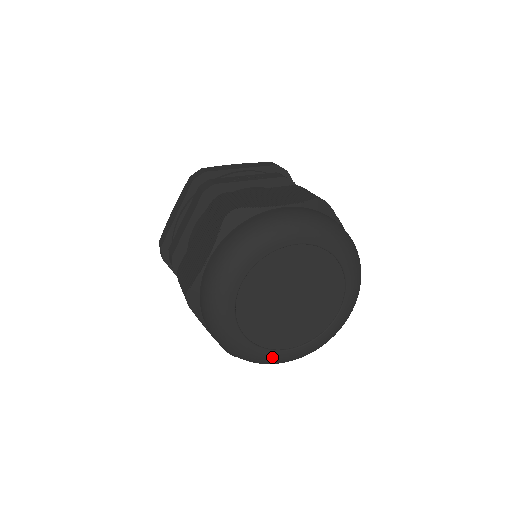
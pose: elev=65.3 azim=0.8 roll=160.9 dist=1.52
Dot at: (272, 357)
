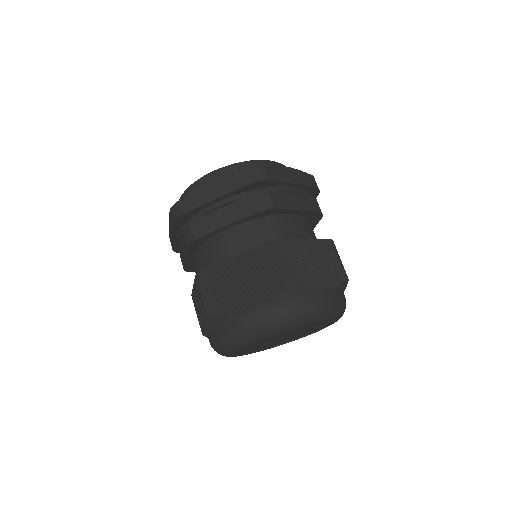
Dot at: occluded
